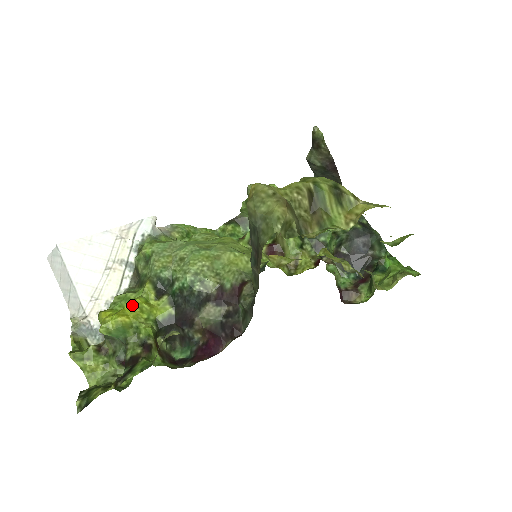
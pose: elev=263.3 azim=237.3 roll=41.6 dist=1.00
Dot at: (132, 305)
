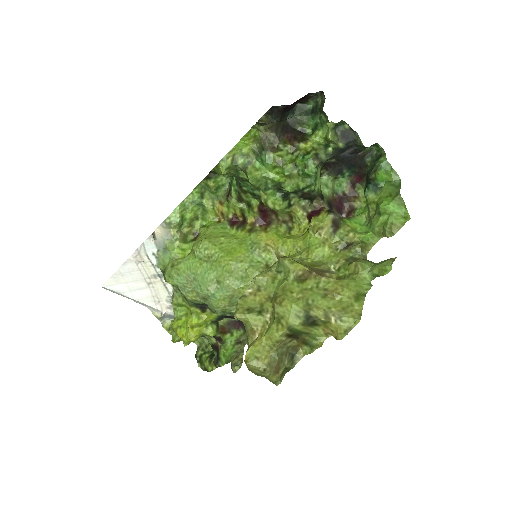
Dot at: (192, 328)
